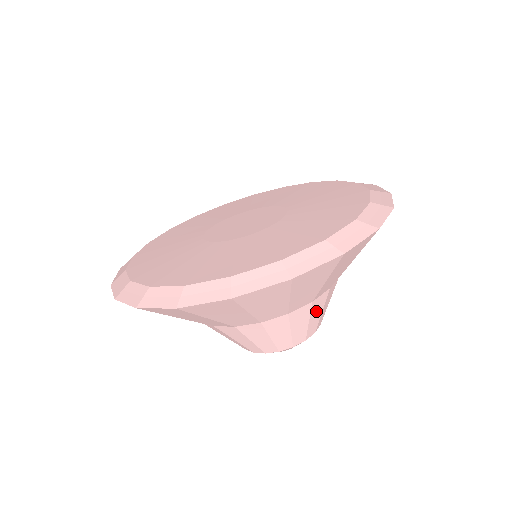
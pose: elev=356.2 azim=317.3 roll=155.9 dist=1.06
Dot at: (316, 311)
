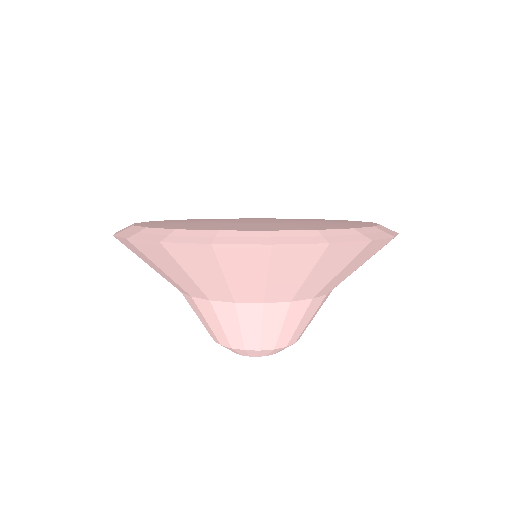
Dot at: occluded
